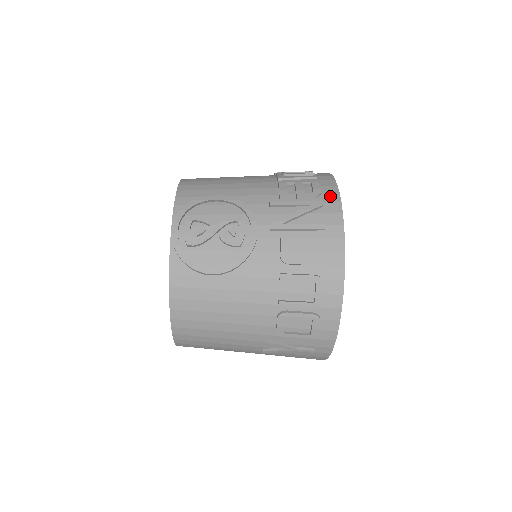
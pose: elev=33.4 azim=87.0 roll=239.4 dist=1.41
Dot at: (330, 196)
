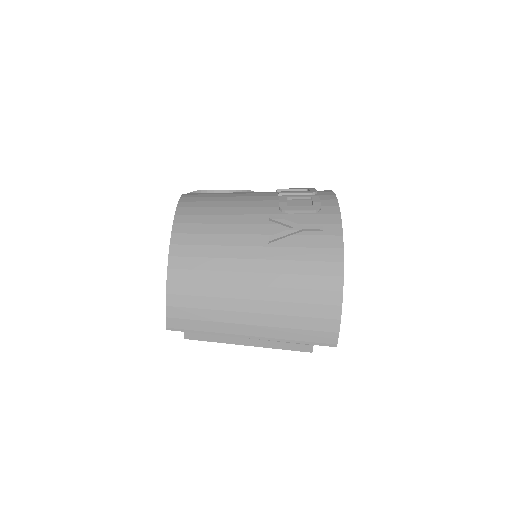
Dot at: occluded
